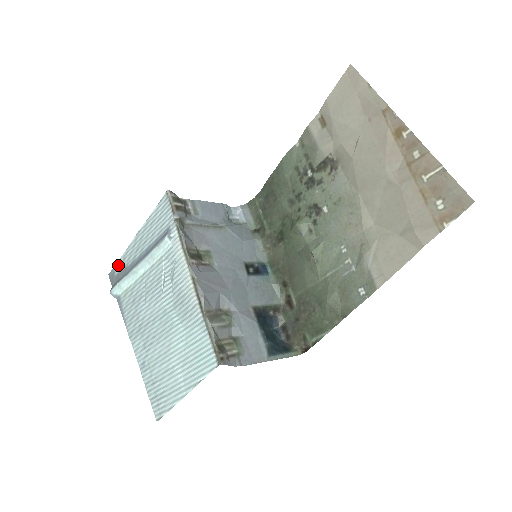
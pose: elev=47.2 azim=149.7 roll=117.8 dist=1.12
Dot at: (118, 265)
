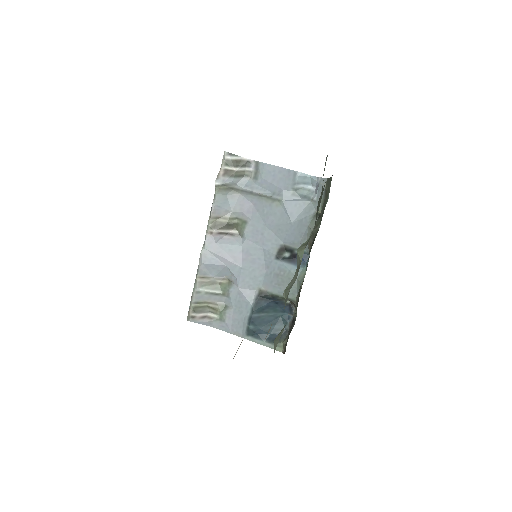
Dot at: occluded
